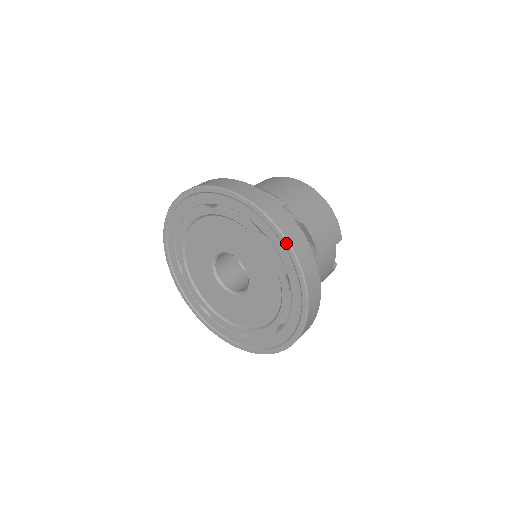
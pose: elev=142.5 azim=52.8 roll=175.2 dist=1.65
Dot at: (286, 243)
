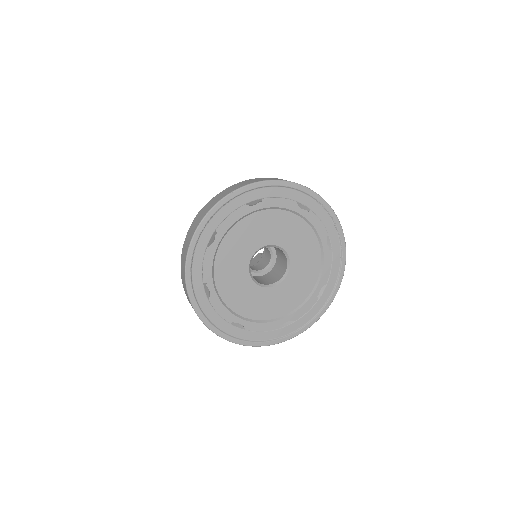
Dot at: (329, 208)
